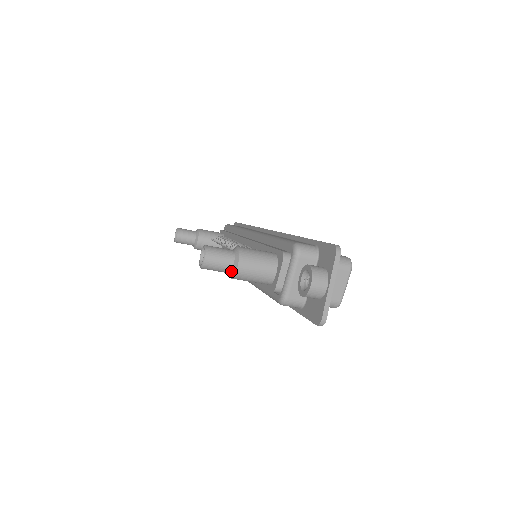
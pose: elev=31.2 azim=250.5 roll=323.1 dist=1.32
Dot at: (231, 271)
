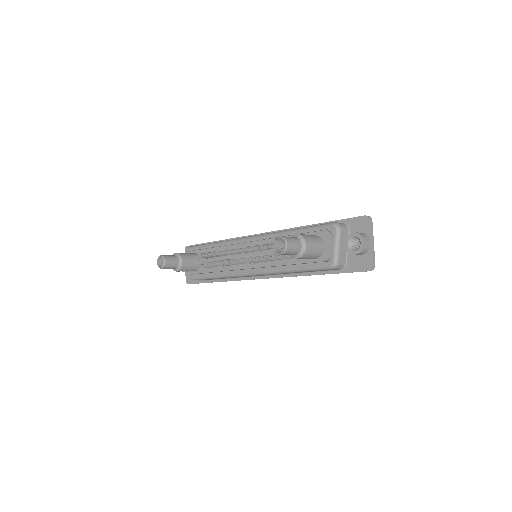
Dot at: (300, 252)
